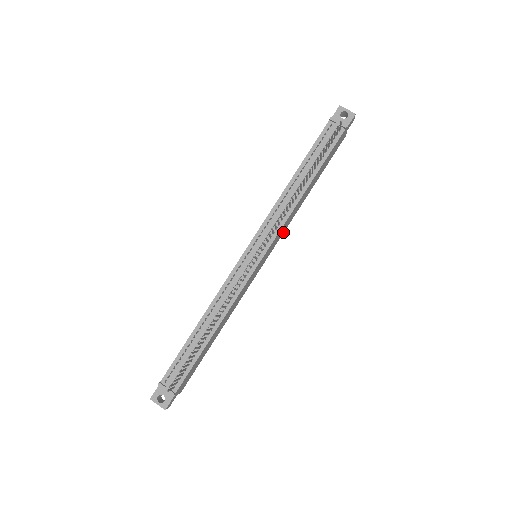
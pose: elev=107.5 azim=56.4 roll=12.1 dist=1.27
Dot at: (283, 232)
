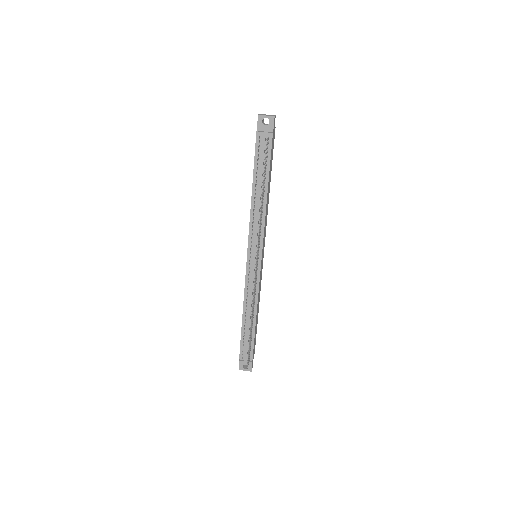
Dot at: occluded
